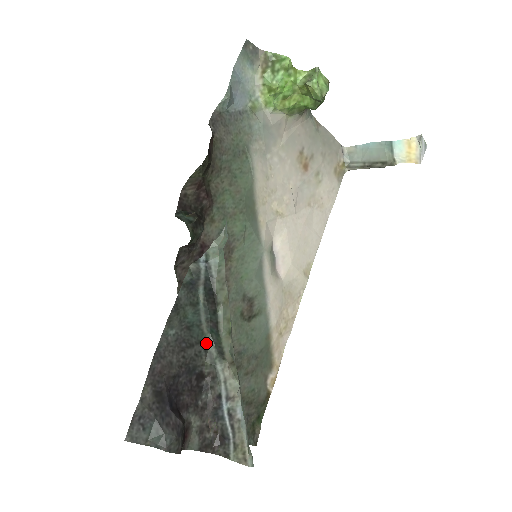
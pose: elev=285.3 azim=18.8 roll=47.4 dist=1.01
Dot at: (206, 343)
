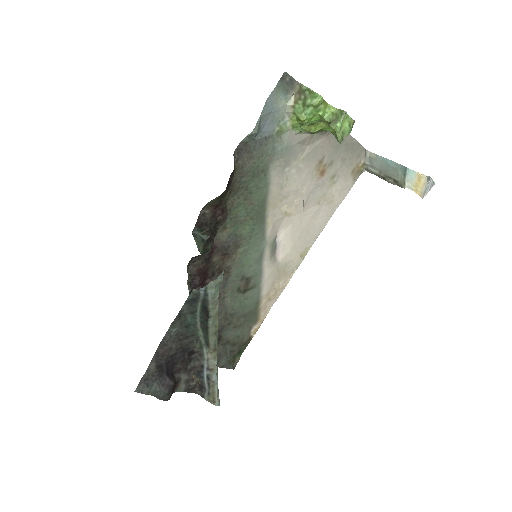
Dot at: (198, 335)
